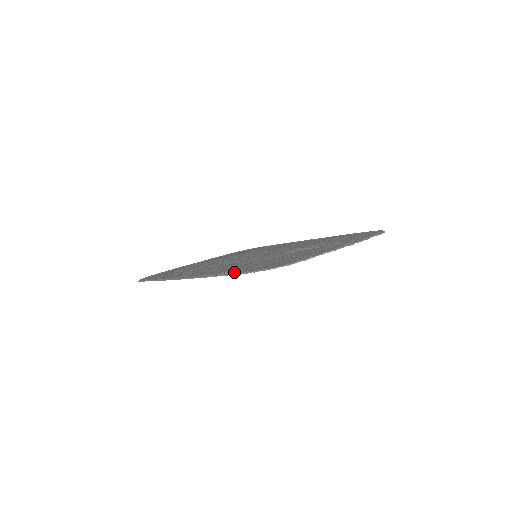
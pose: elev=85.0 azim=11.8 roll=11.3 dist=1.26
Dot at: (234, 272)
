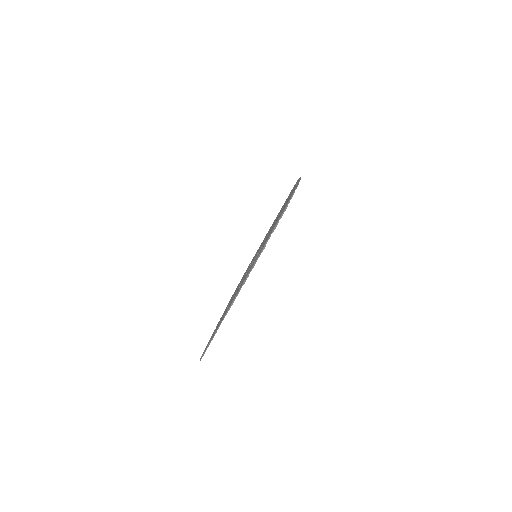
Dot at: (206, 346)
